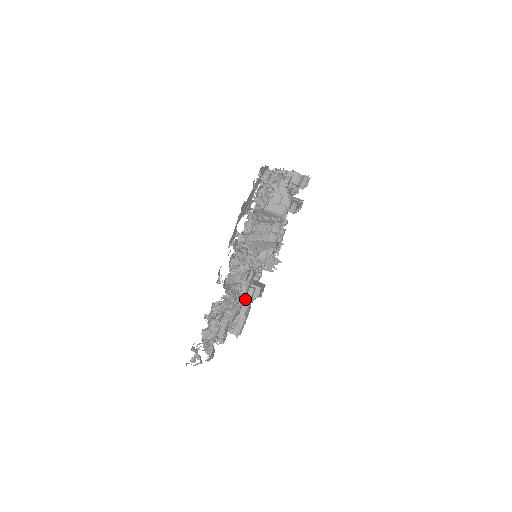
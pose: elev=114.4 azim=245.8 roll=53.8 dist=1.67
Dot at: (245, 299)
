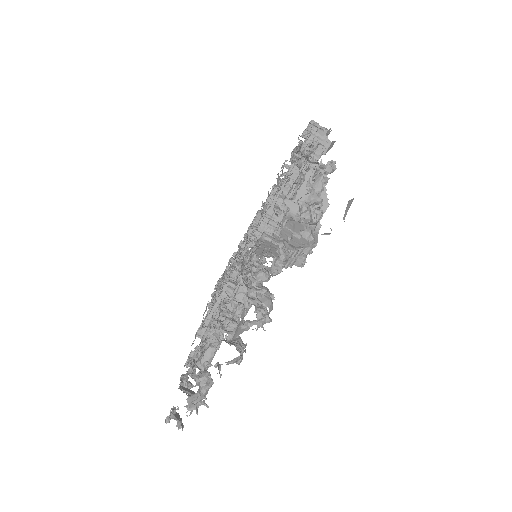
Dot at: occluded
